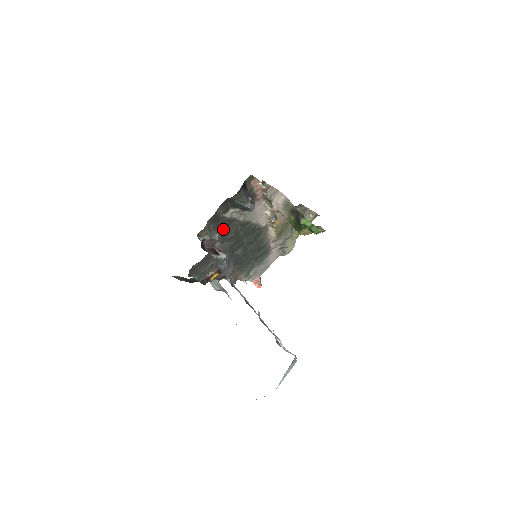
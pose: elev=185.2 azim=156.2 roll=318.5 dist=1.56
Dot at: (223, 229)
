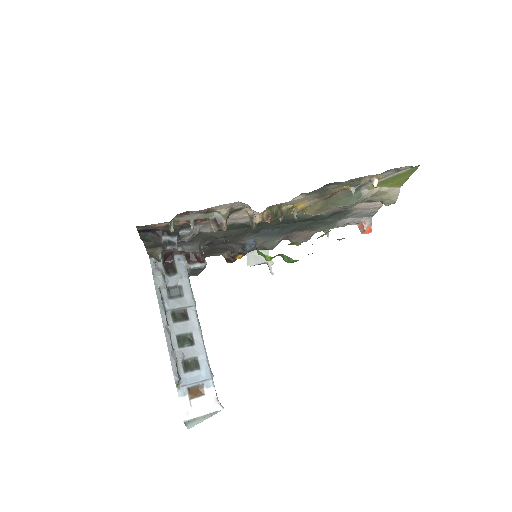
Dot at: (191, 240)
